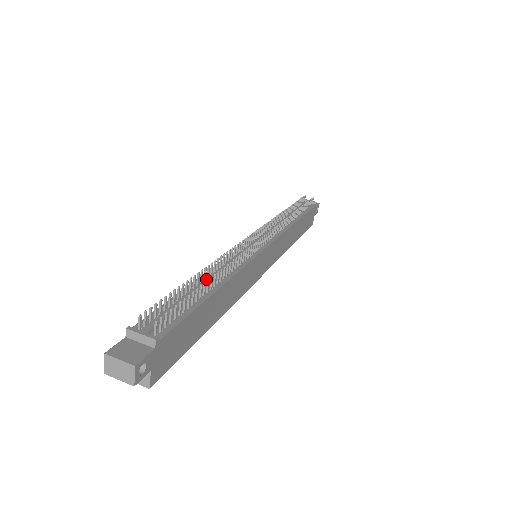
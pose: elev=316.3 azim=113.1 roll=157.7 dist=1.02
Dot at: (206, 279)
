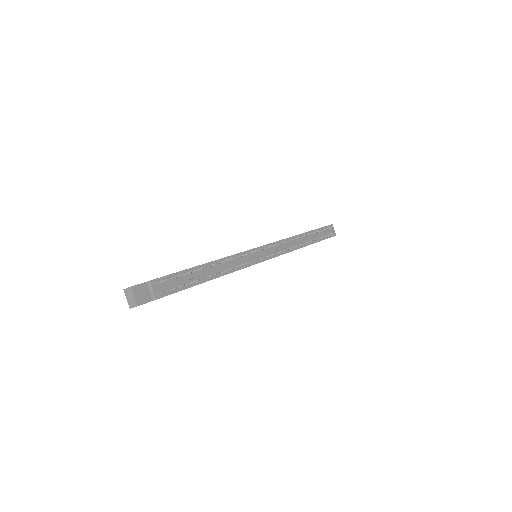
Dot at: (211, 269)
